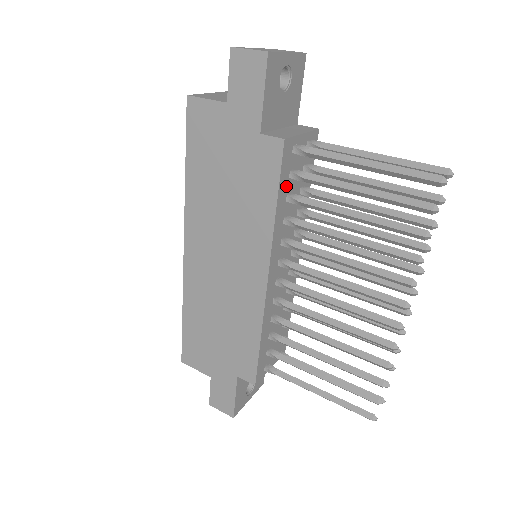
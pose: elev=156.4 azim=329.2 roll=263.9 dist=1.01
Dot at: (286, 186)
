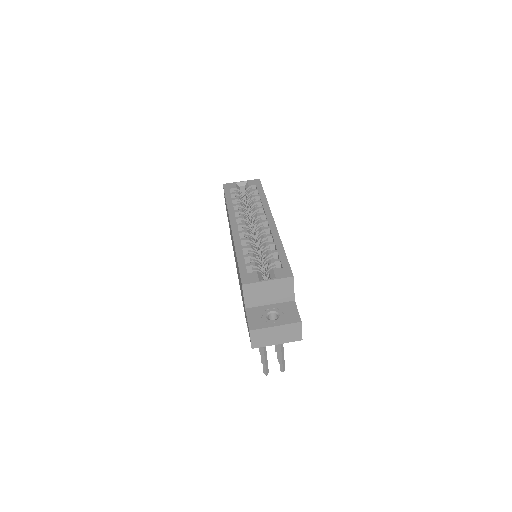
Dot at: occluded
